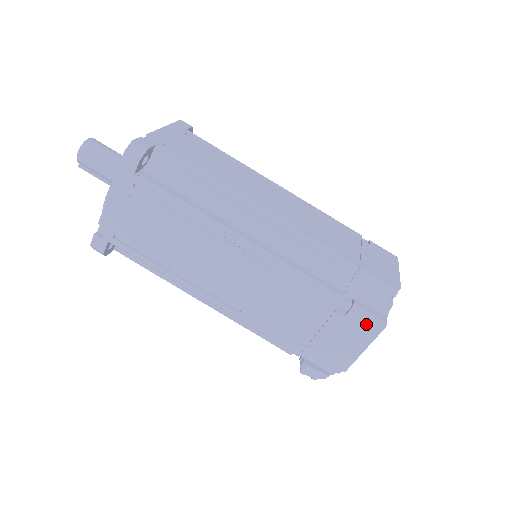
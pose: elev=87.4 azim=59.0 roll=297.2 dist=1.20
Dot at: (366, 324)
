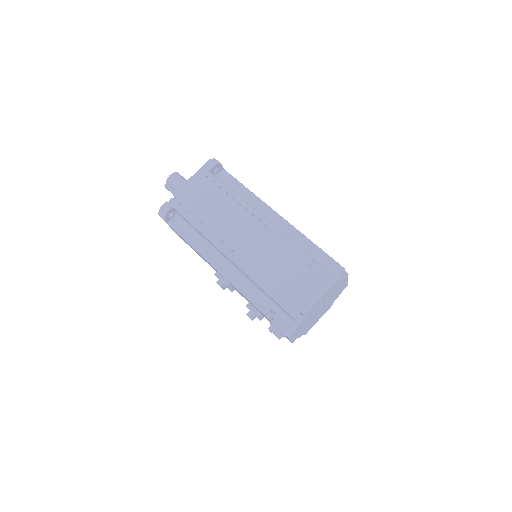
Dot at: (324, 276)
